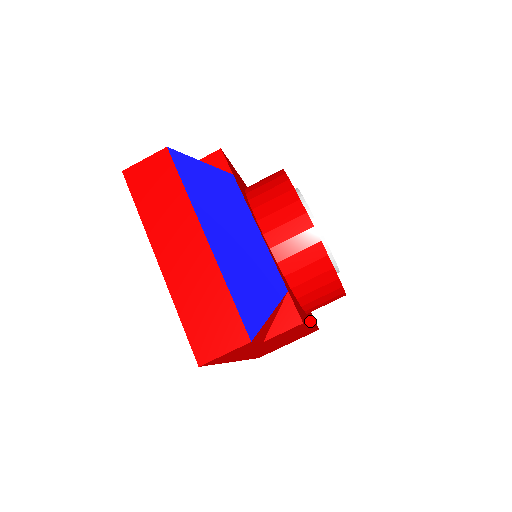
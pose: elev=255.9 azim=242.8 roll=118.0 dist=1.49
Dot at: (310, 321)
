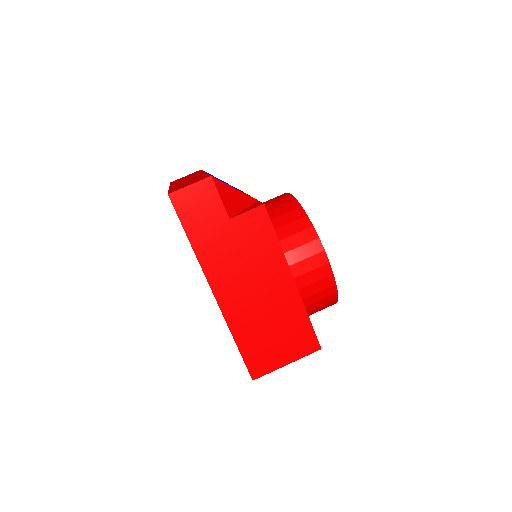
Dot at: occluded
